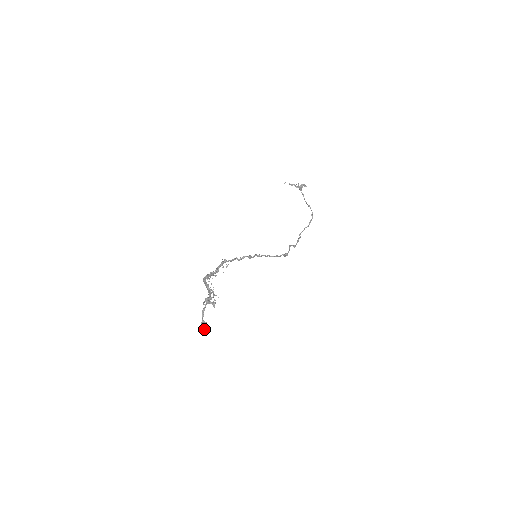
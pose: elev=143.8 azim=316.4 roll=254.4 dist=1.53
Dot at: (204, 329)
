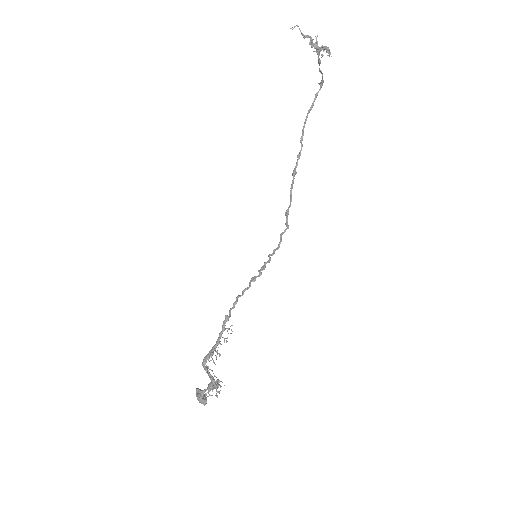
Dot at: occluded
